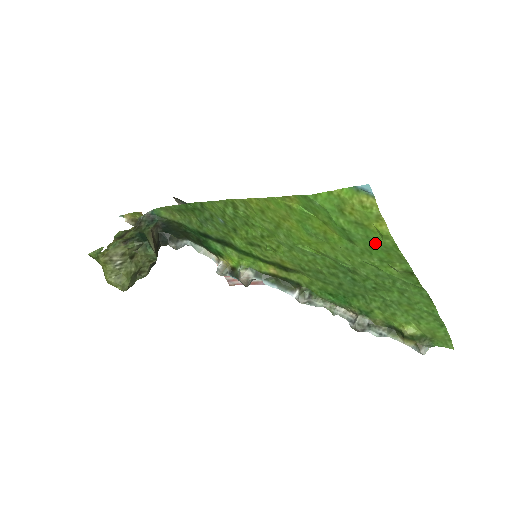
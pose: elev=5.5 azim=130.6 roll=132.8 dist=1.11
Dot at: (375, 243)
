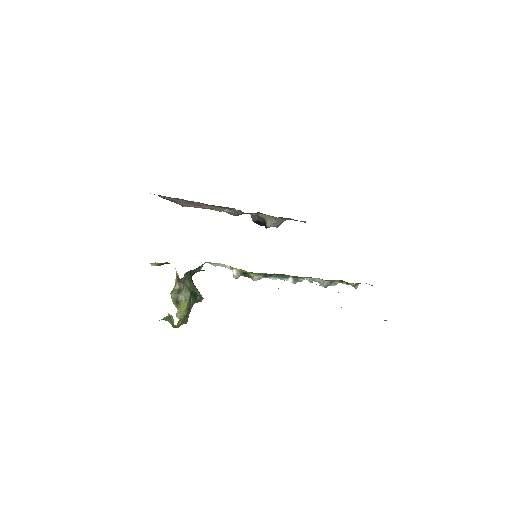
Dot at: occluded
